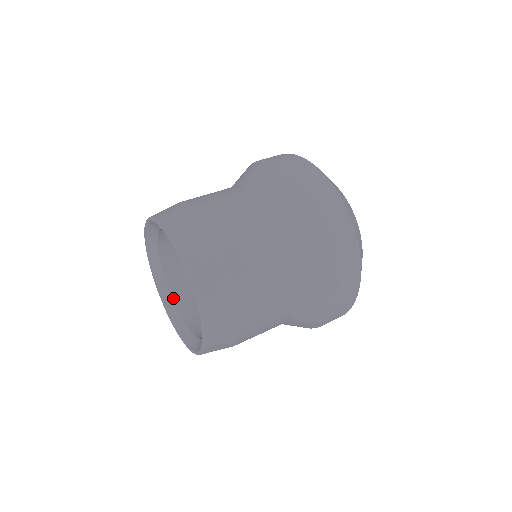
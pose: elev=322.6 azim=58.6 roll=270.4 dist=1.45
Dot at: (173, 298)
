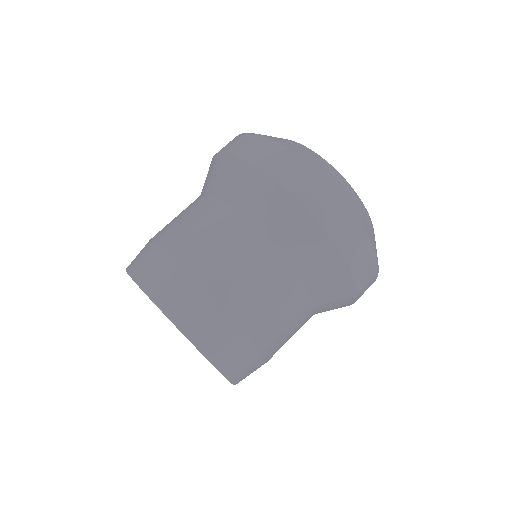
Dot at: occluded
